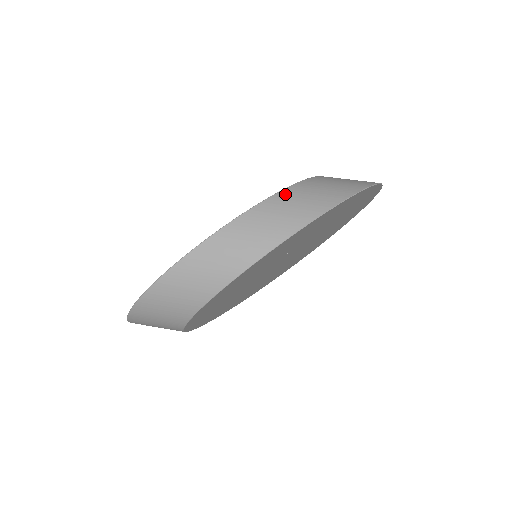
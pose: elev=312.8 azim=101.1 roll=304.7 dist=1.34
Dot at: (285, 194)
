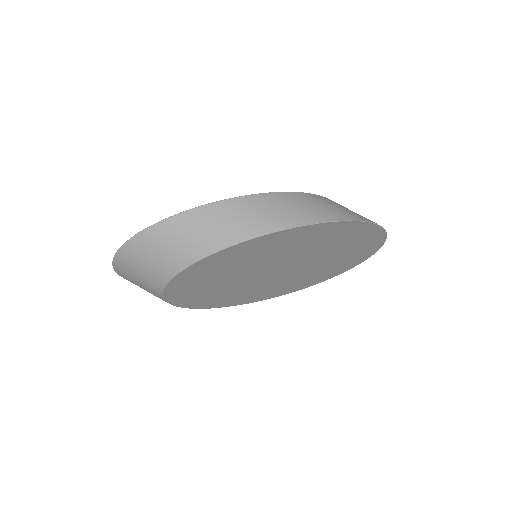
Dot at: (315, 196)
